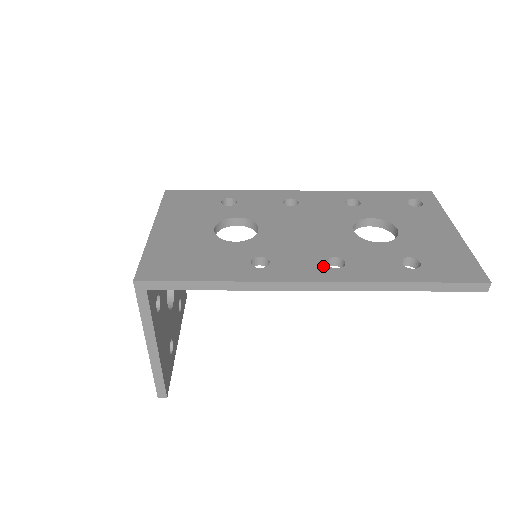
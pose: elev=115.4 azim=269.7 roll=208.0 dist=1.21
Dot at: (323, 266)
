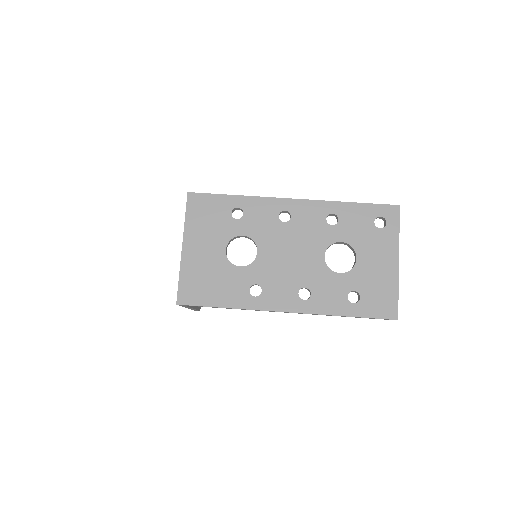
Dot at: (296, 297)
